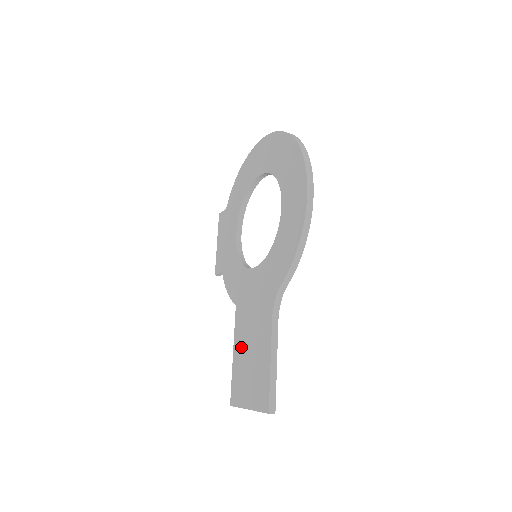
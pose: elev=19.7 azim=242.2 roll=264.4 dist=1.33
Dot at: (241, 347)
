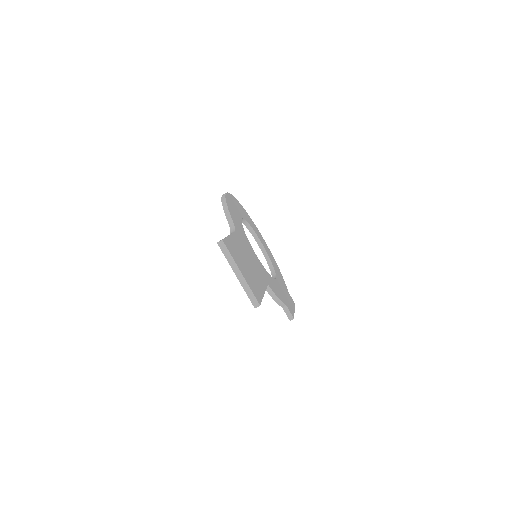
Dot at: occluded
